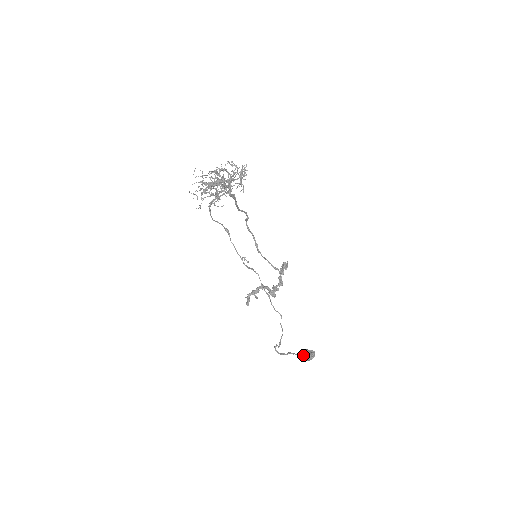
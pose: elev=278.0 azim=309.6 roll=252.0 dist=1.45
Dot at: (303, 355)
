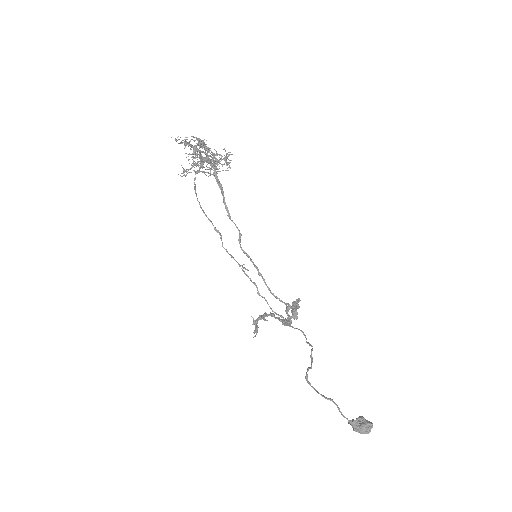
Dot at: (354, 420)
